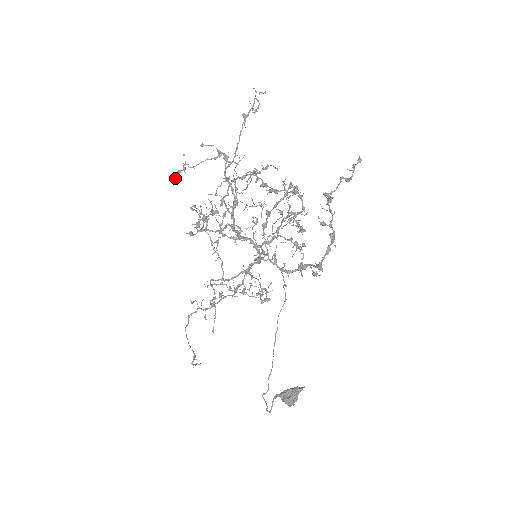
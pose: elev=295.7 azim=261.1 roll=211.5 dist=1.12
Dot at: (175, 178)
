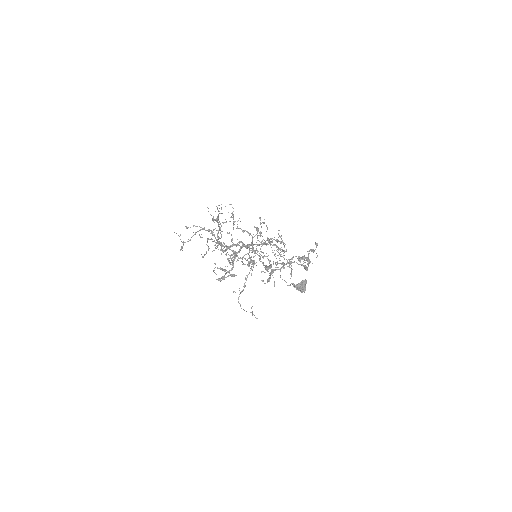
Dot at: occluded
